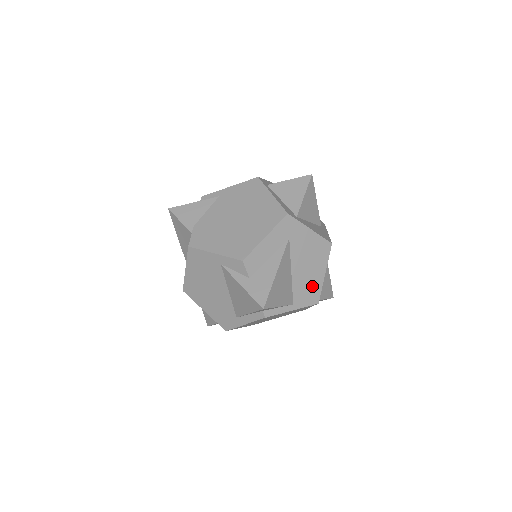
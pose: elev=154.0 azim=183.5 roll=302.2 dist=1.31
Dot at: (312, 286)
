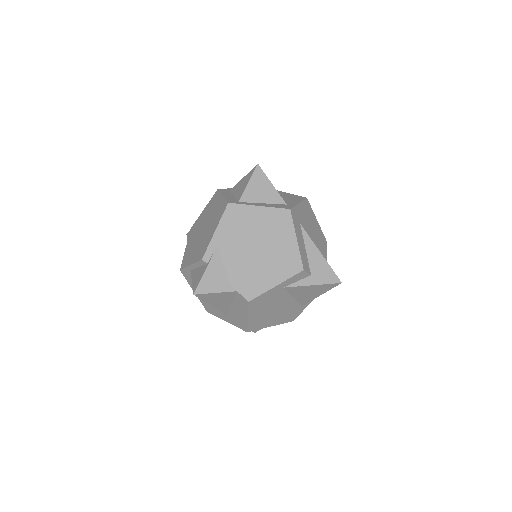
Dot at: (320, 237)
